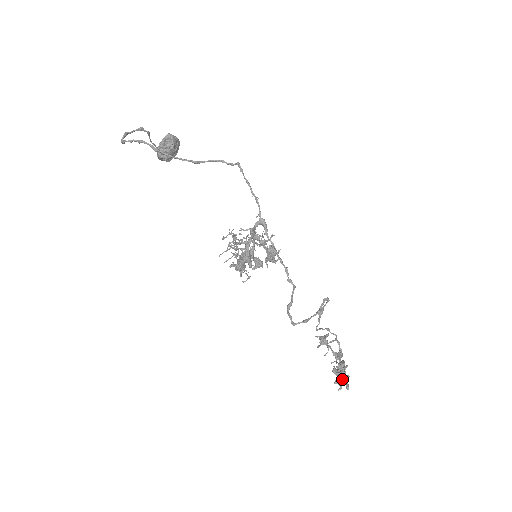
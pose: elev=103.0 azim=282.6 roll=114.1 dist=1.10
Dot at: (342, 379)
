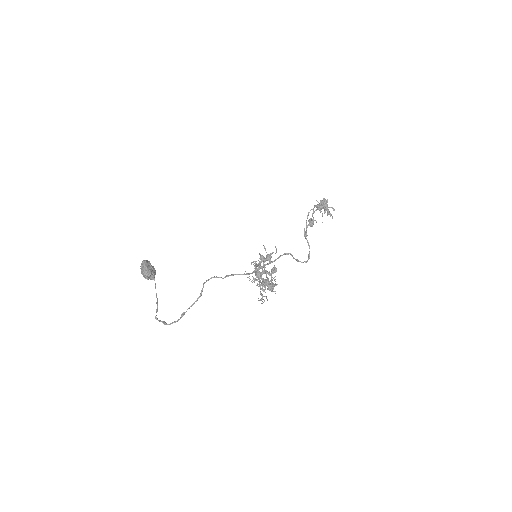
Dot at: (329, 212)
